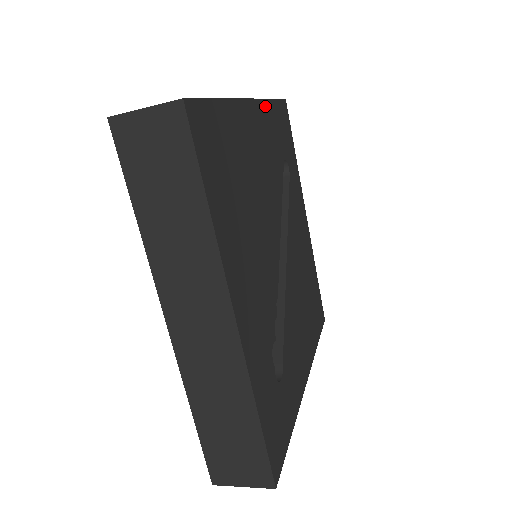
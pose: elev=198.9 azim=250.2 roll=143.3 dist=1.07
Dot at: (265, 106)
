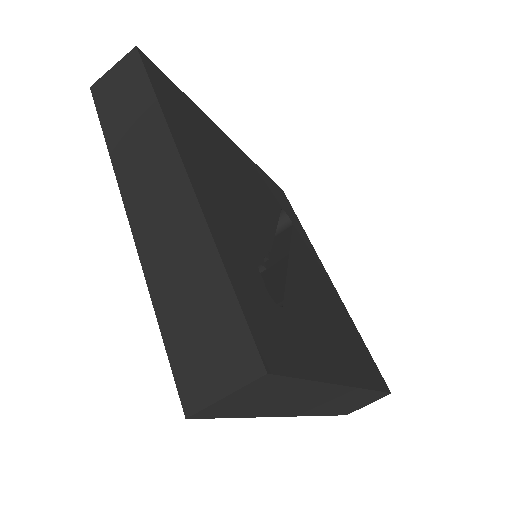
Dot at: (249, 160)
